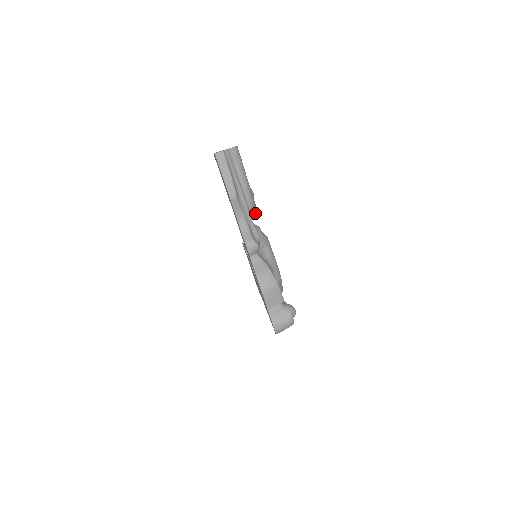
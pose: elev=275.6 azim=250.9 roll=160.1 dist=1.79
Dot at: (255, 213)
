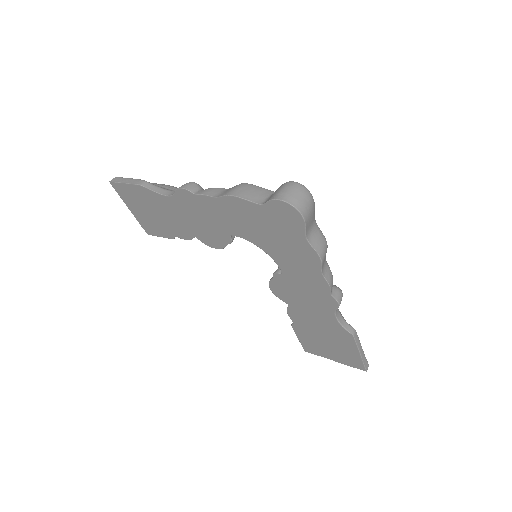
Dot at: occluded
